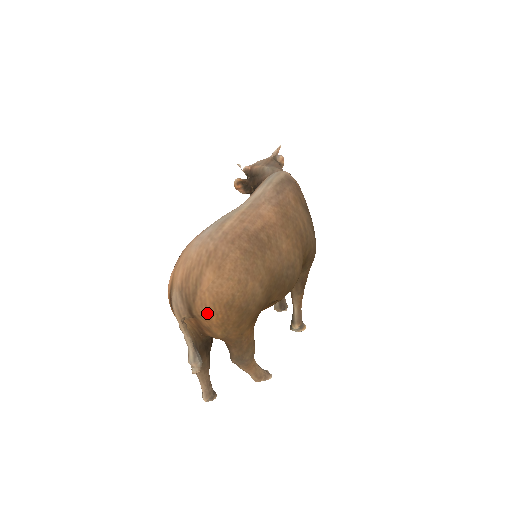
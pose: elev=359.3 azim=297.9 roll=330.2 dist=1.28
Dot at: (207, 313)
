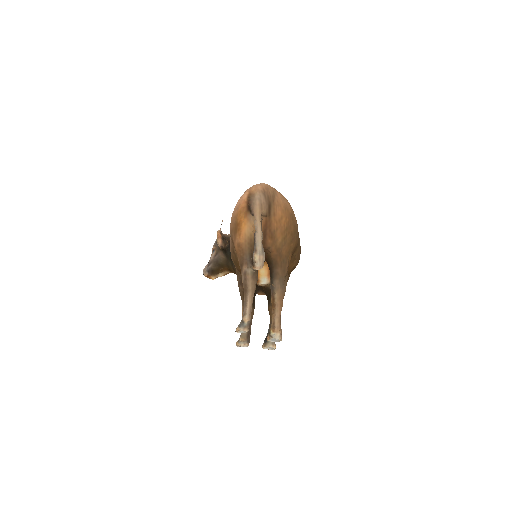
Dot at: (281, 213)
